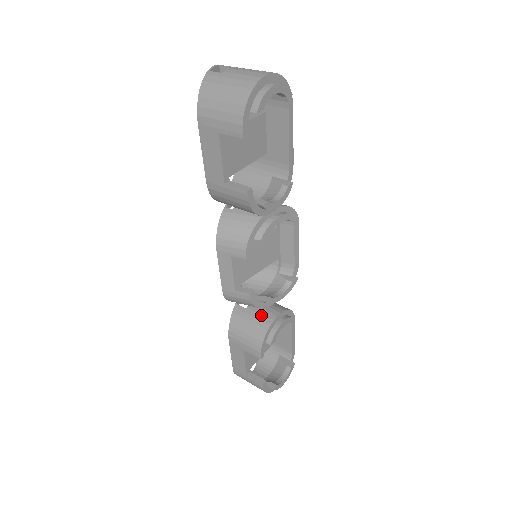
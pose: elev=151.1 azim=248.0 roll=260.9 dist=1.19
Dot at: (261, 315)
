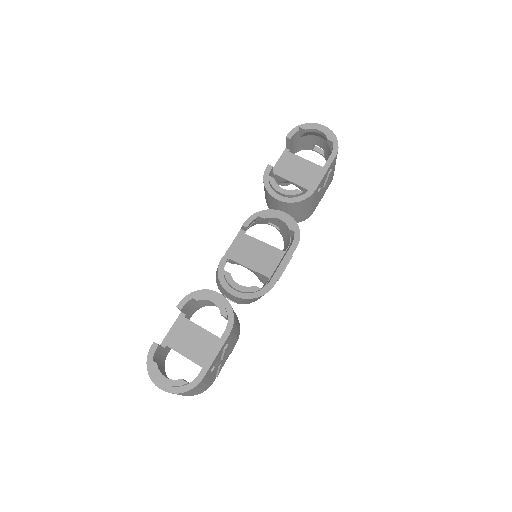
Dot at: occluded
